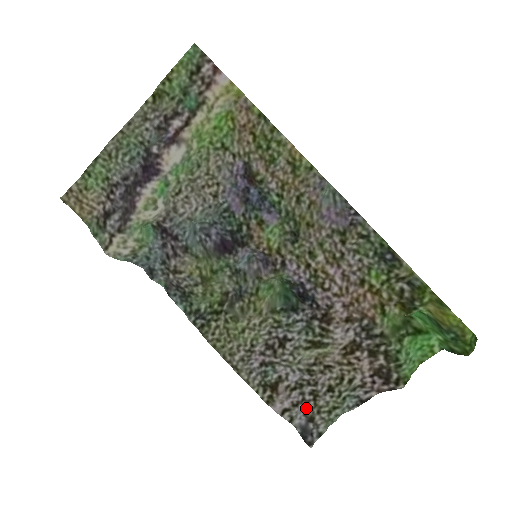
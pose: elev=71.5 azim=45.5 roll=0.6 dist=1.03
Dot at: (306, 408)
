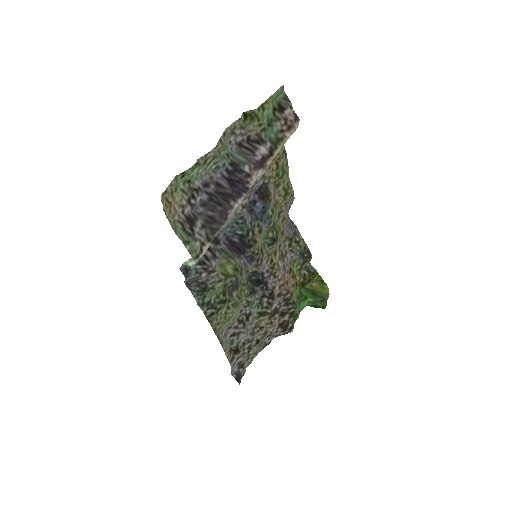
Dot at: (243, 359)
